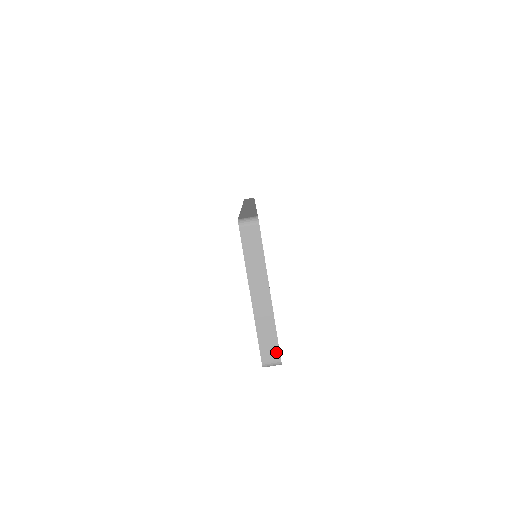
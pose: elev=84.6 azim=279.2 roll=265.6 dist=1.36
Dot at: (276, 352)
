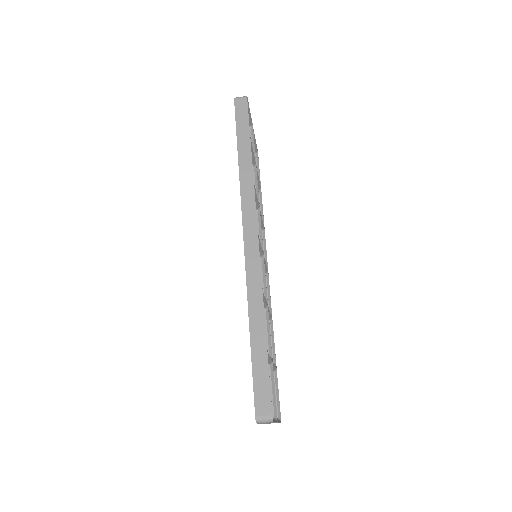
Dot at: occluded
